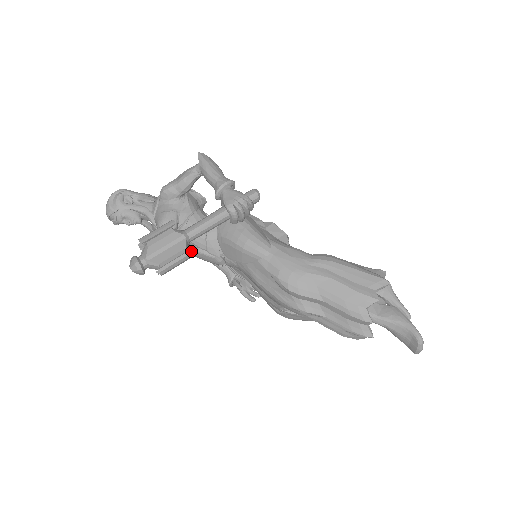
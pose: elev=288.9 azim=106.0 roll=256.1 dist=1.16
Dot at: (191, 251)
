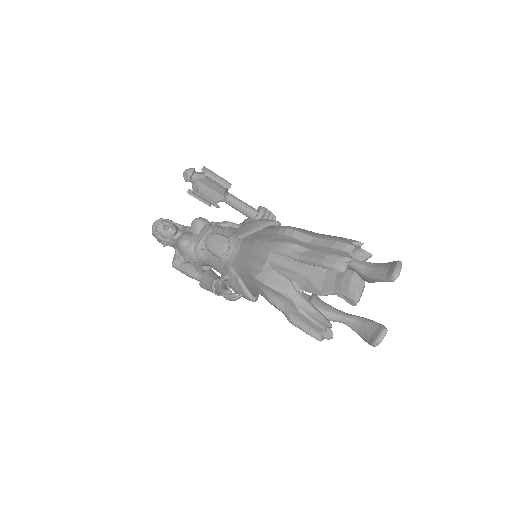
Dot at: (231, 184)
